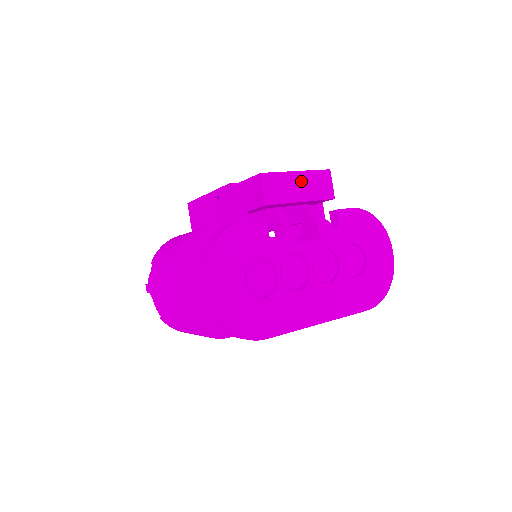
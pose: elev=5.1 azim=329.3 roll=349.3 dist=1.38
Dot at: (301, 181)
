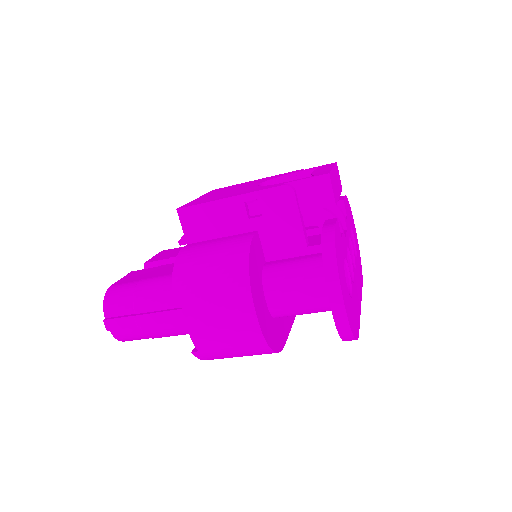
Dot at: (335, 177)
